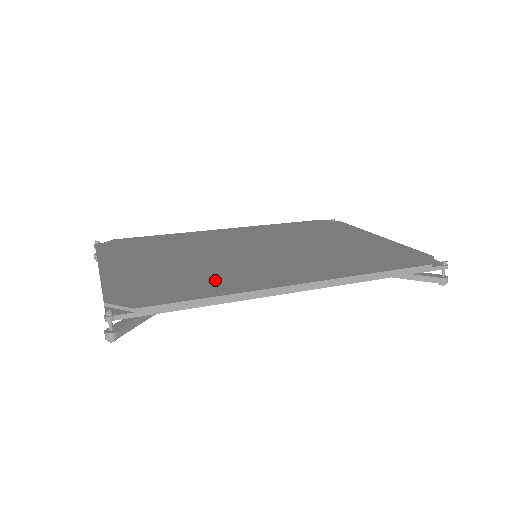
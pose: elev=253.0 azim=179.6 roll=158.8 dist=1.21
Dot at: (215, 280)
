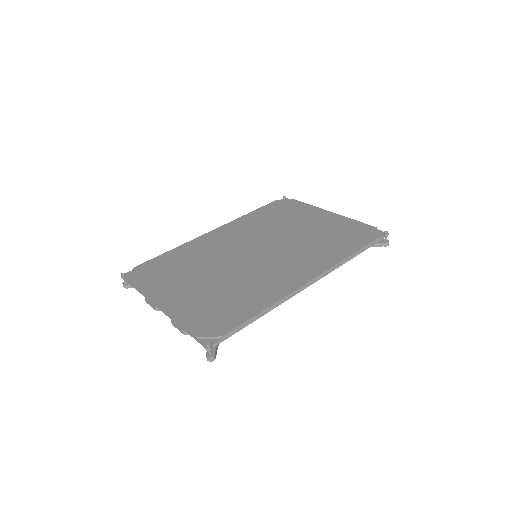
Dot at: (252, 293)
